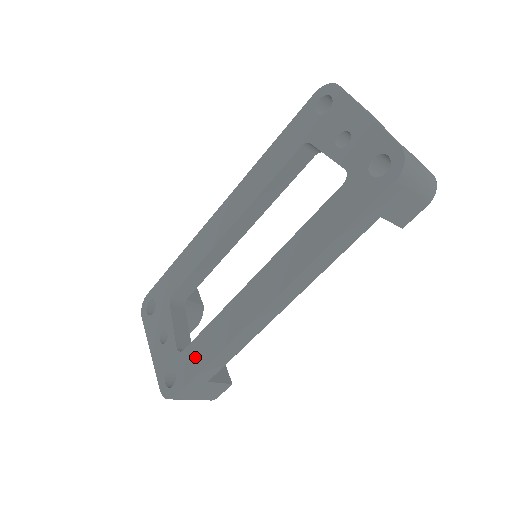
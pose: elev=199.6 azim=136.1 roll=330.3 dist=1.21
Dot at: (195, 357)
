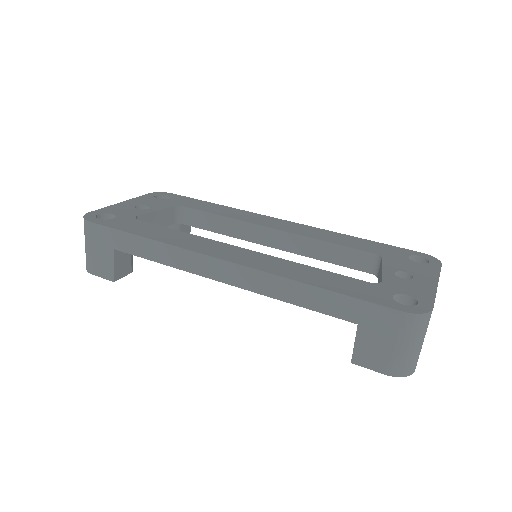
Dot at: (138, 227)
